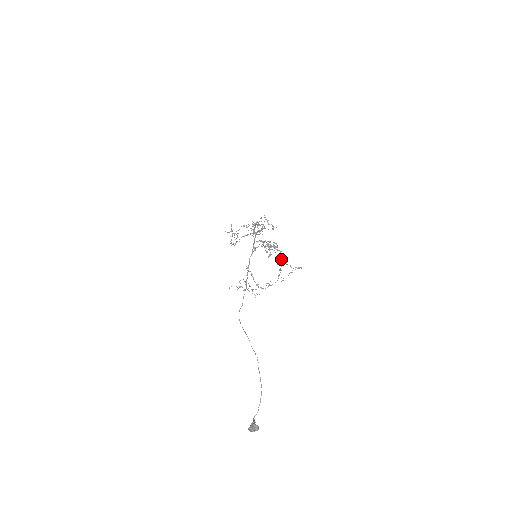
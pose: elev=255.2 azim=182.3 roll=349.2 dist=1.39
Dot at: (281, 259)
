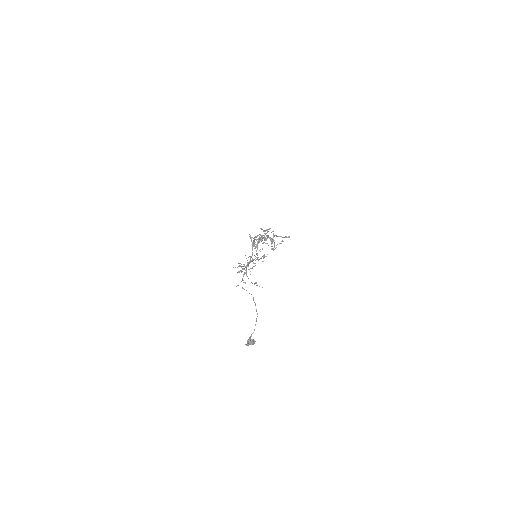
Dot at: (273, 236)
